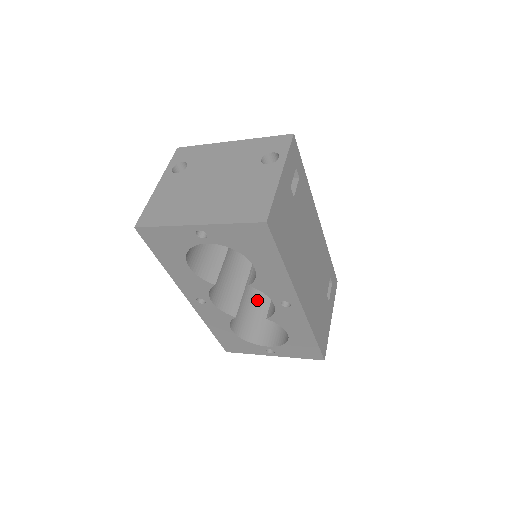
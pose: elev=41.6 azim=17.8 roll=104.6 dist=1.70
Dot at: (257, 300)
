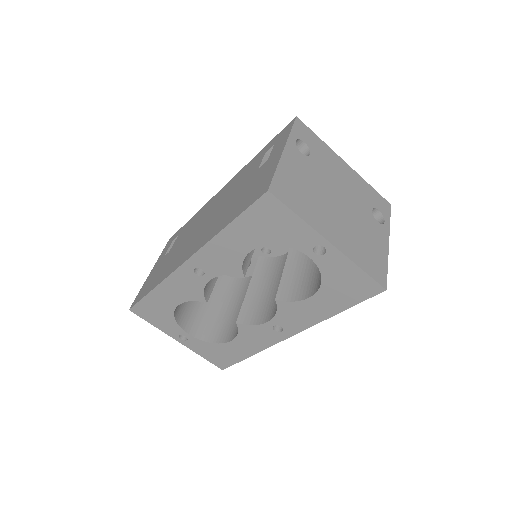
Dot at: occluded
